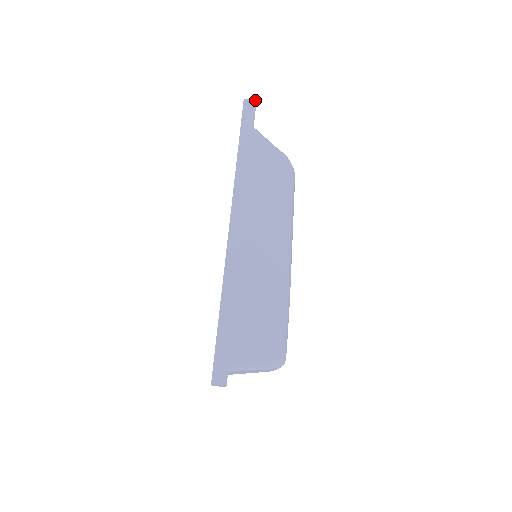
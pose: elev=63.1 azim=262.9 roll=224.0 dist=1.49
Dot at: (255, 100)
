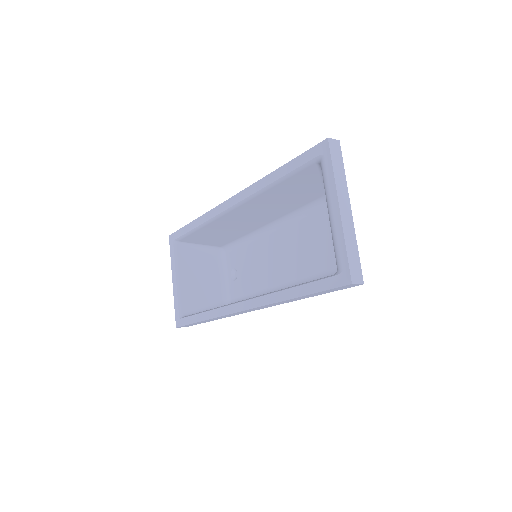
Dot at: occluded
